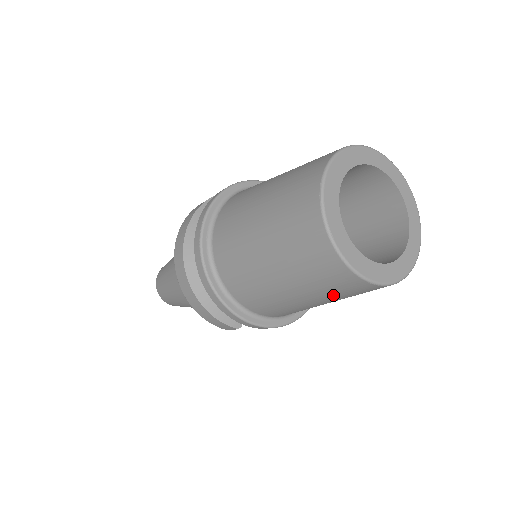
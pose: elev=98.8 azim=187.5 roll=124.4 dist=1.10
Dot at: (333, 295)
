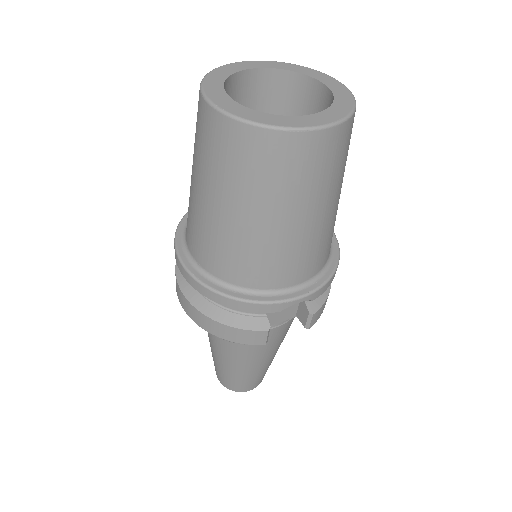
Dot at: (288, 188)
